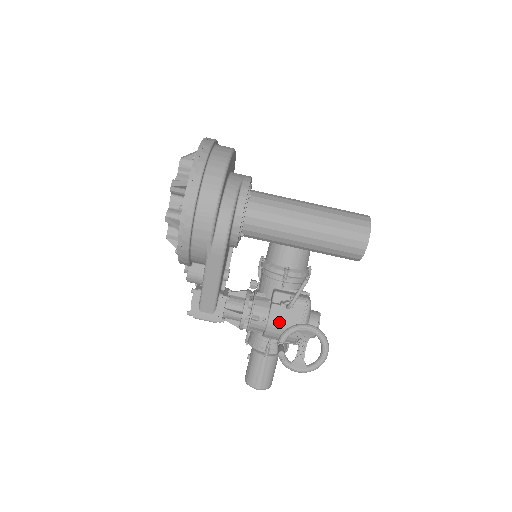
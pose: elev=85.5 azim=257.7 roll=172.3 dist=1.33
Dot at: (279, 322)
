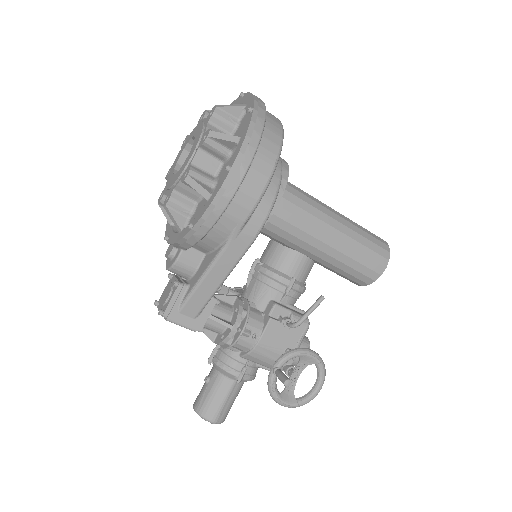
Dot at: (272, 342)
